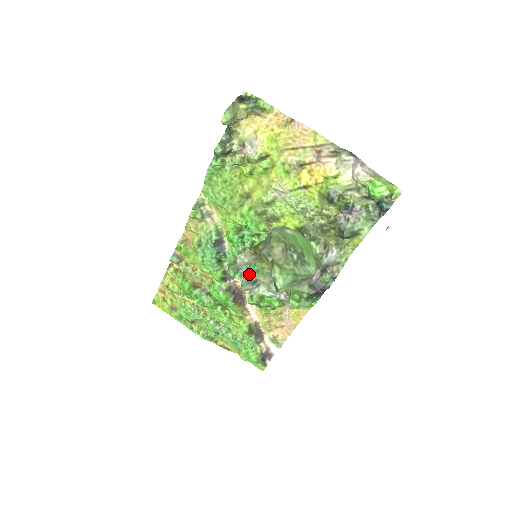
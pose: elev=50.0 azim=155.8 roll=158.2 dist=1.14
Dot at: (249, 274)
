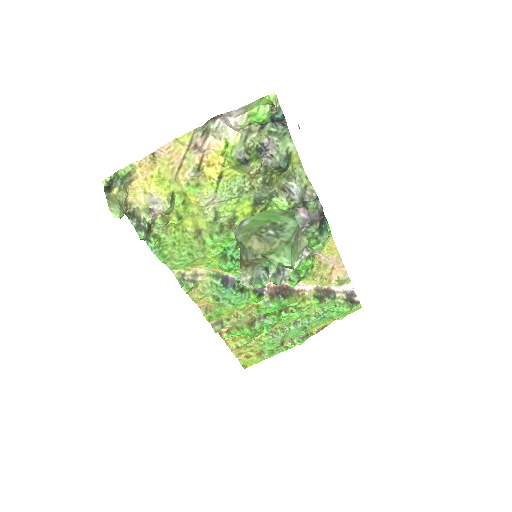
Dot at: (268, 272)
